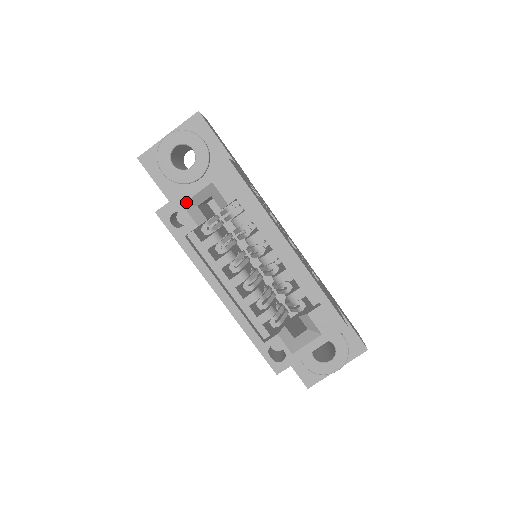
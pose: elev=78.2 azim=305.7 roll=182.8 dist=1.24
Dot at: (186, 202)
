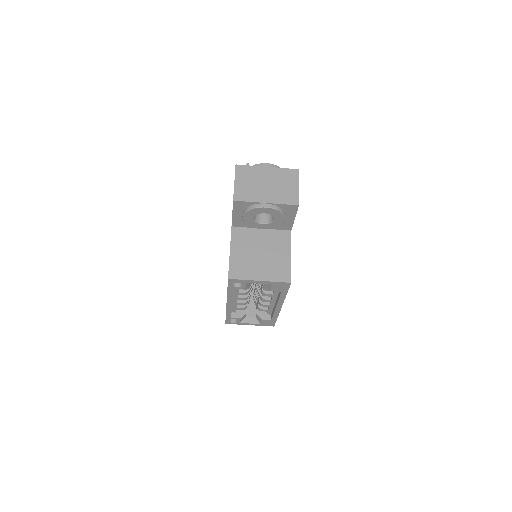
Dot at: (249, 282)
